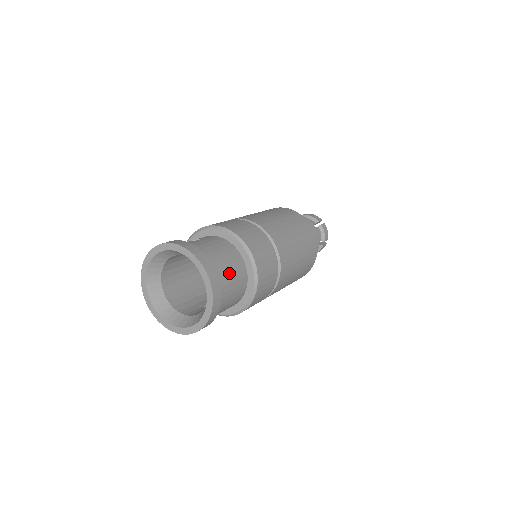
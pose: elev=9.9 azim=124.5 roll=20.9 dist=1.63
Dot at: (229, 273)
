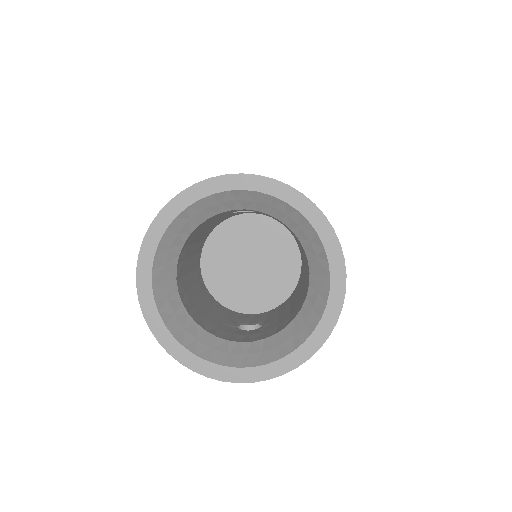
Dot at: occluded
